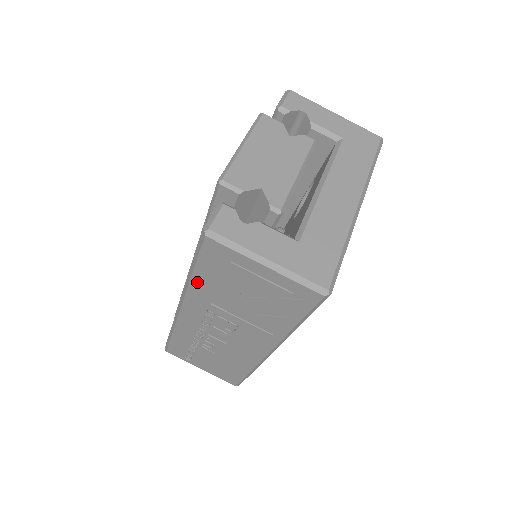
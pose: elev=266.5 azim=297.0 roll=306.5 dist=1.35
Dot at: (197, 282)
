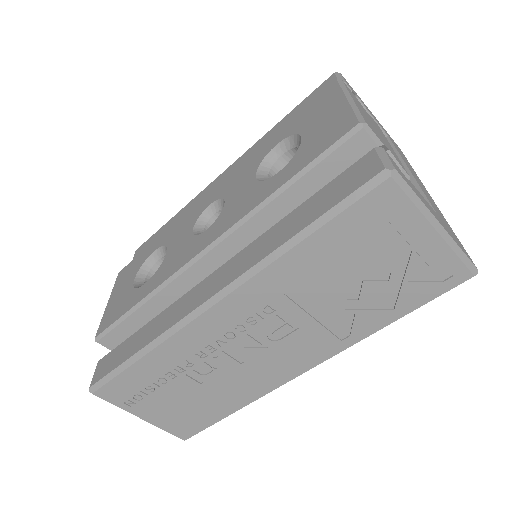
Dot at: (297, 255)
